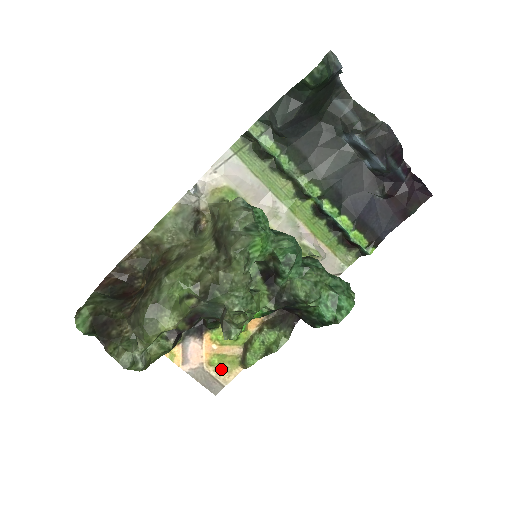
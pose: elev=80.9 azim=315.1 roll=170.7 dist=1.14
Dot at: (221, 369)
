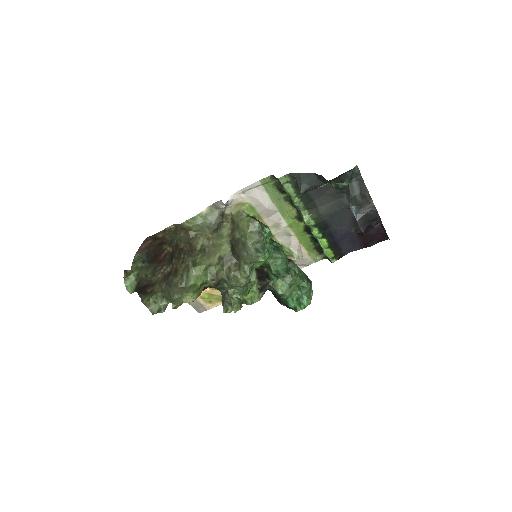
Dot at: (208, 301)
